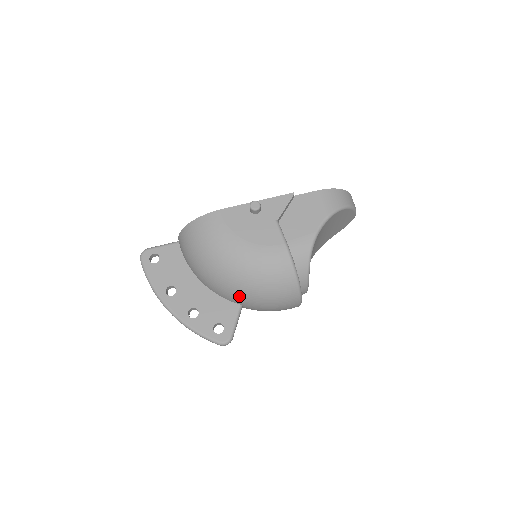
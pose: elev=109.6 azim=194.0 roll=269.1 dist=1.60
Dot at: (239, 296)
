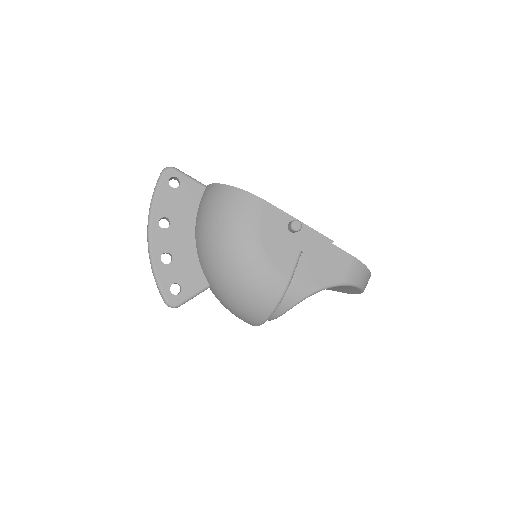
Dot at: (216, 280)
